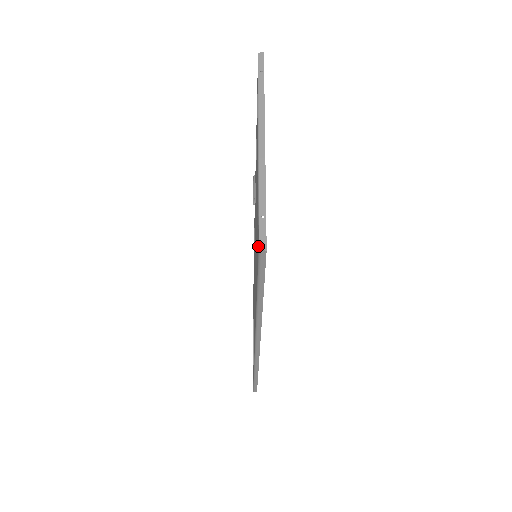
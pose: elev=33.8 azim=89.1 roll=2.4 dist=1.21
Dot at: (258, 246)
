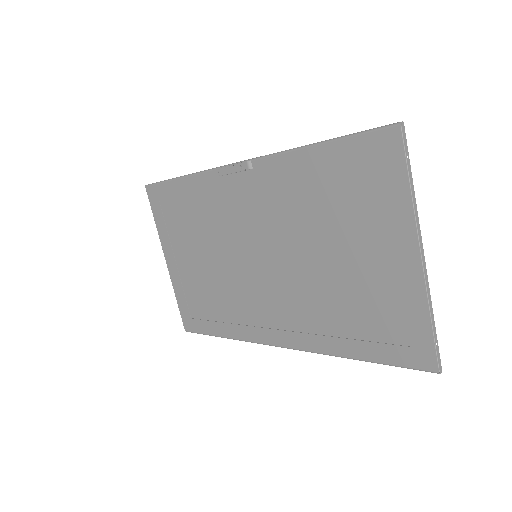
Dot at: (437, 370)
